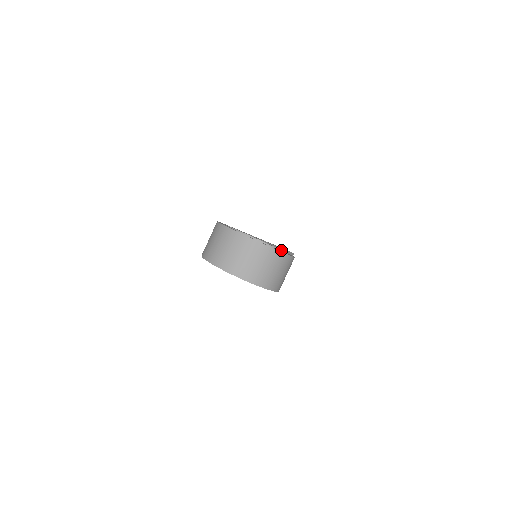
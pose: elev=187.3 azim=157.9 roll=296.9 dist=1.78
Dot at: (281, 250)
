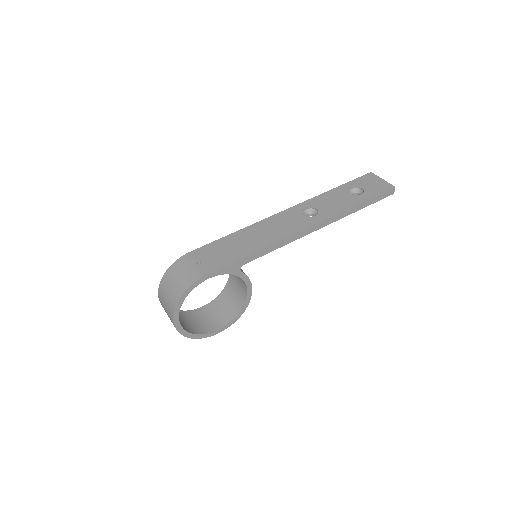
Dot at: (245, 303)
